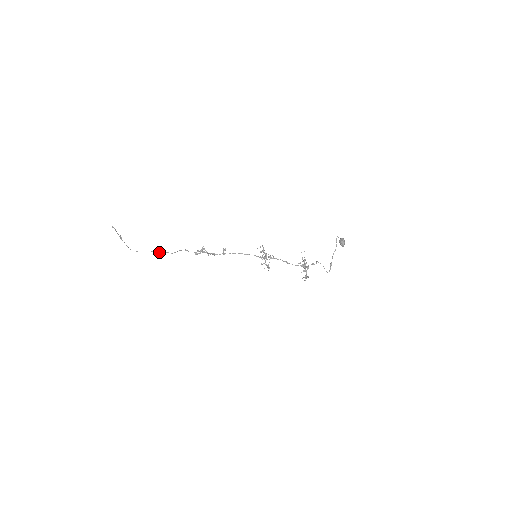
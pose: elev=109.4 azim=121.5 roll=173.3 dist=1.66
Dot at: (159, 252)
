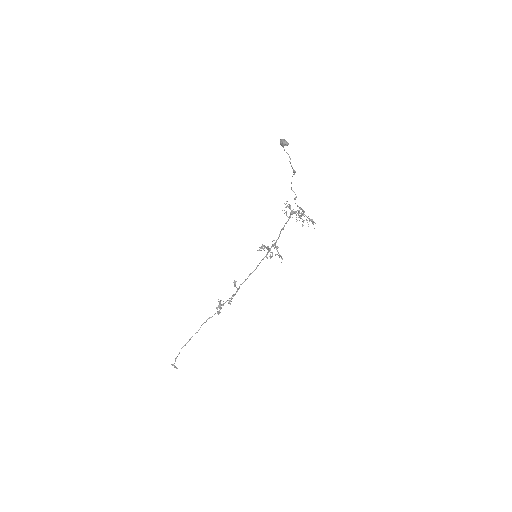
Dot at: (188, 341)
